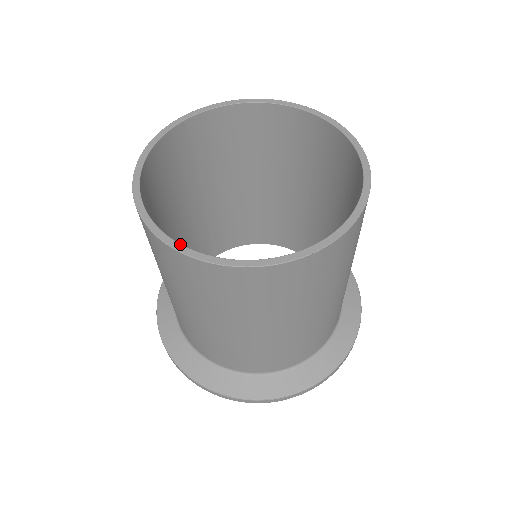
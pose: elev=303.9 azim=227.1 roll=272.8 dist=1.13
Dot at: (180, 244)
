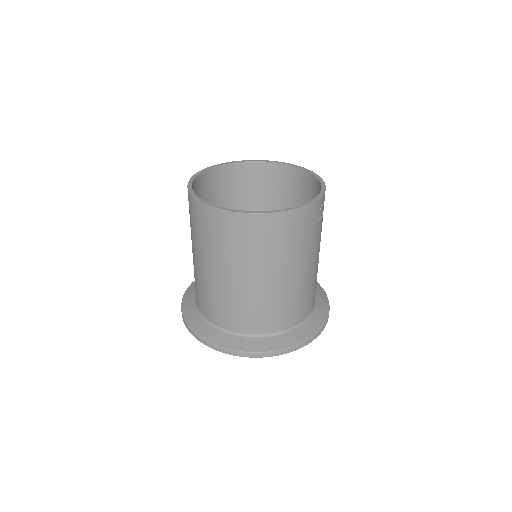
Dot at: occluded
